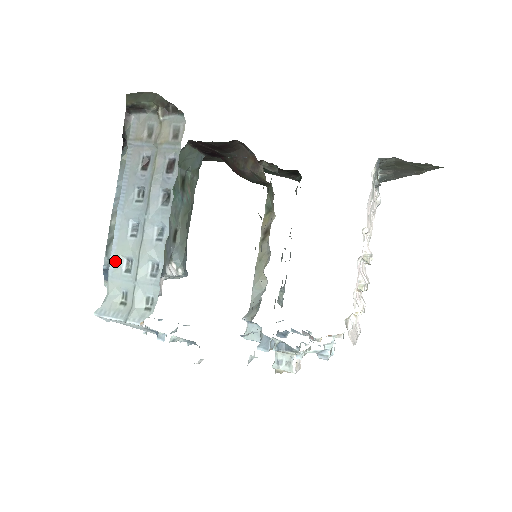
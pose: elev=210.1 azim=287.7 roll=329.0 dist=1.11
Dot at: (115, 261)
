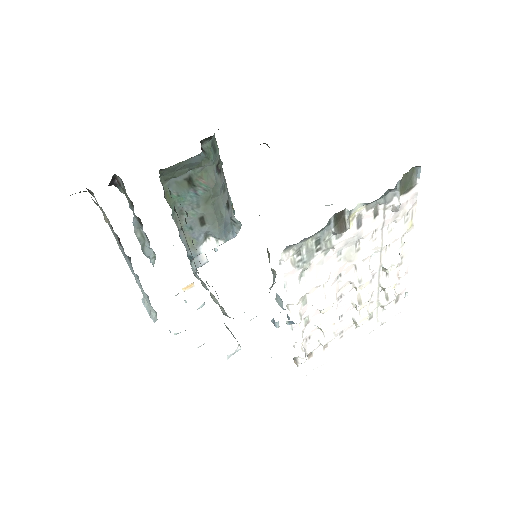
Dot at: occluded
